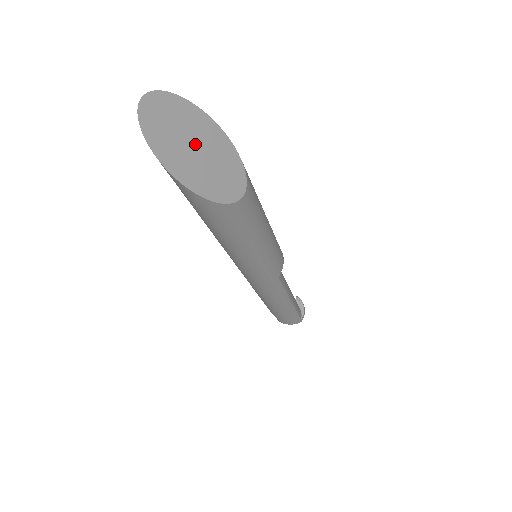
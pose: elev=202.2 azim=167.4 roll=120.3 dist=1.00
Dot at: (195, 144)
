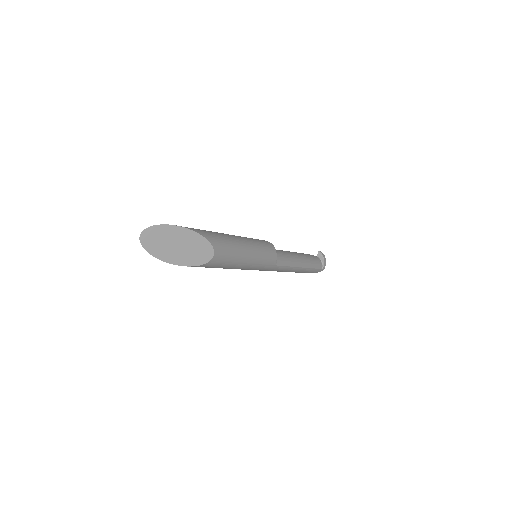
Dot at: (176, 243)
